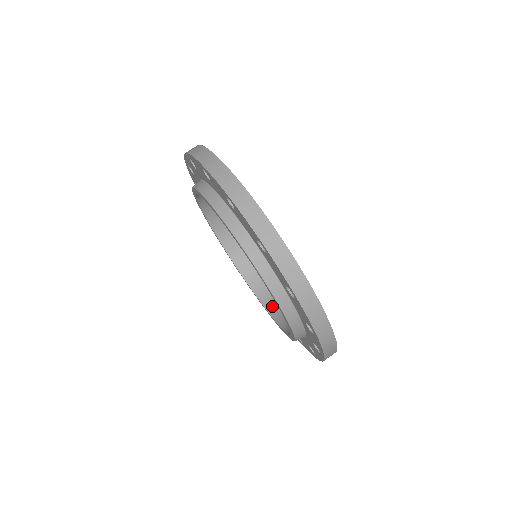
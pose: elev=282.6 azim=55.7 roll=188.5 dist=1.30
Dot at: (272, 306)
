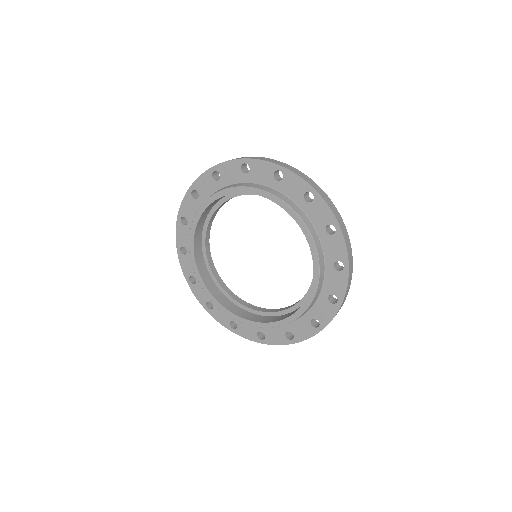
Dot at: (234, 309)
